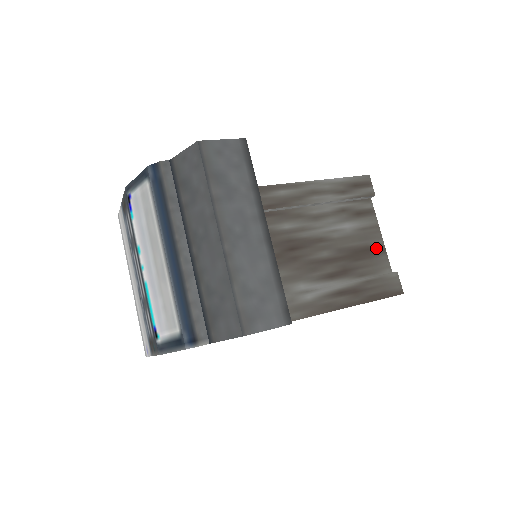
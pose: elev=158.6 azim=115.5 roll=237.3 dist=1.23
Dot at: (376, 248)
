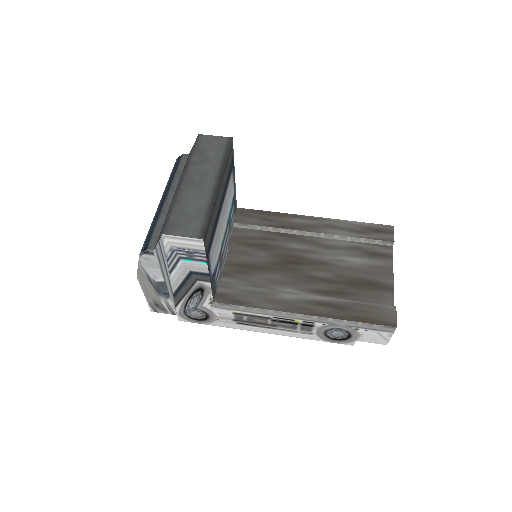
Dot at: (383, 285)
